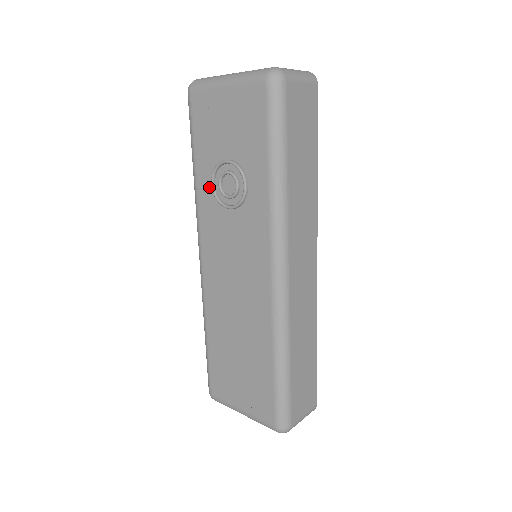
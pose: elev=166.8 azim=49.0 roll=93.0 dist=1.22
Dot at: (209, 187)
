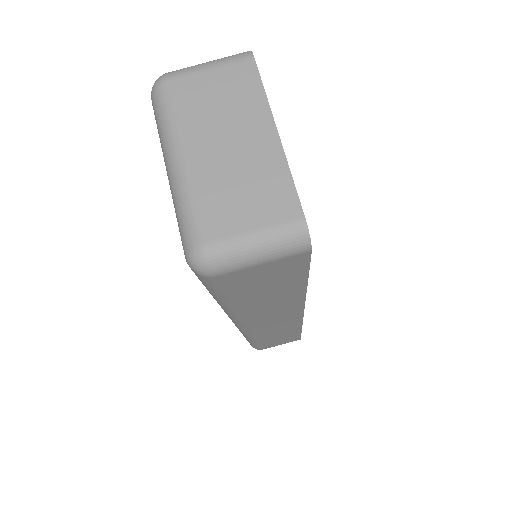
Dot at: occluded
